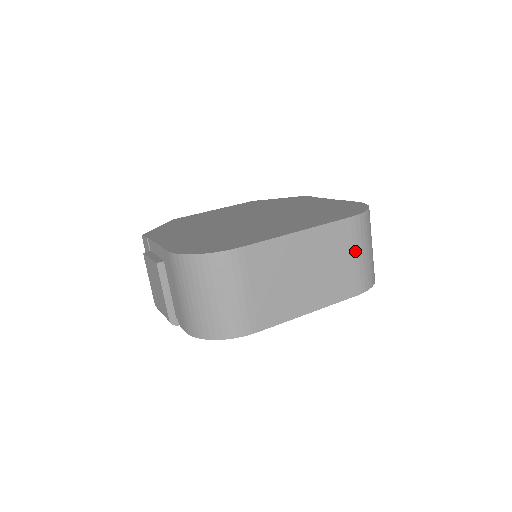
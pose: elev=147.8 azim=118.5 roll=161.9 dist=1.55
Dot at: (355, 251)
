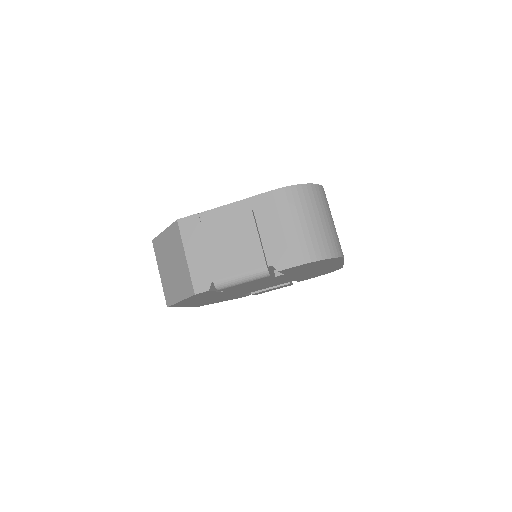
Dot at: occluded
